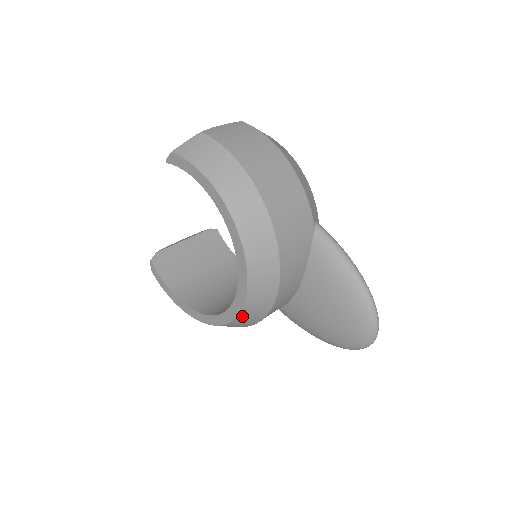
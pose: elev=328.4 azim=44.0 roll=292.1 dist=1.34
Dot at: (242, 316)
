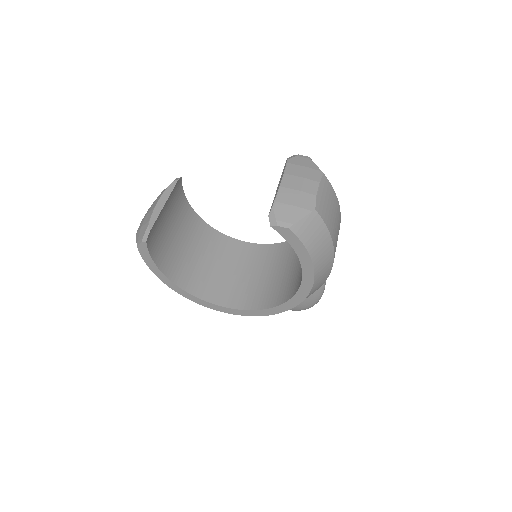
Dot at: occluded
